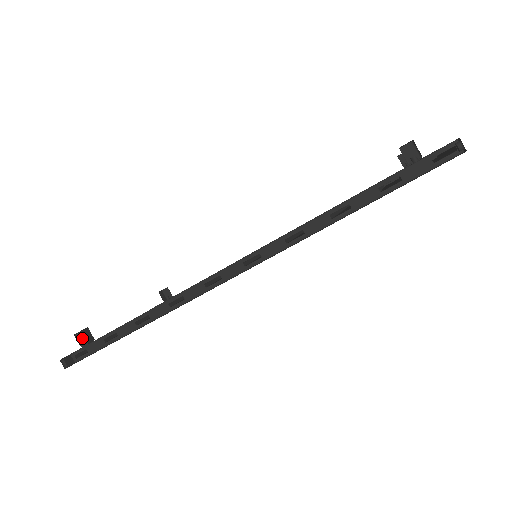
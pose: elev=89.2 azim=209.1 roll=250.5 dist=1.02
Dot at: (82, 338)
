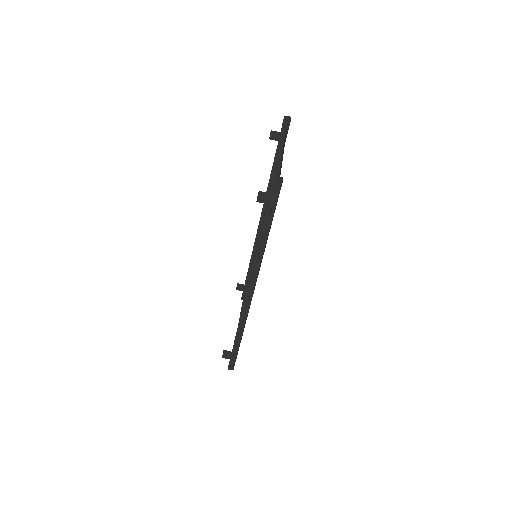
Dot at: (226, 356)
